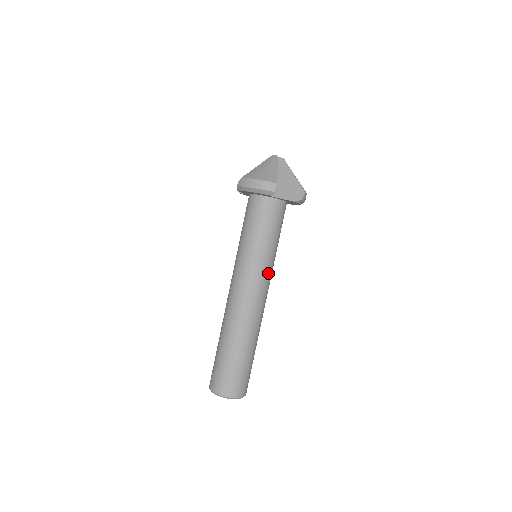
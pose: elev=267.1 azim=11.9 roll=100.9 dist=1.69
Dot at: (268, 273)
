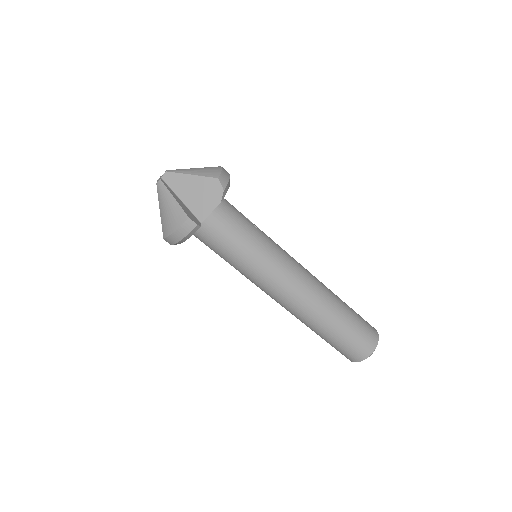
Dot at: (280, 261)
